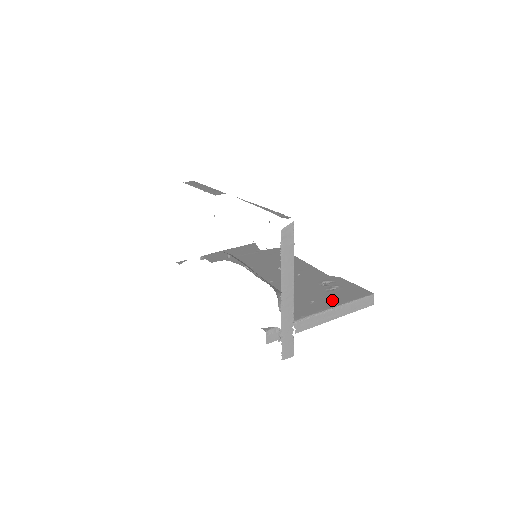
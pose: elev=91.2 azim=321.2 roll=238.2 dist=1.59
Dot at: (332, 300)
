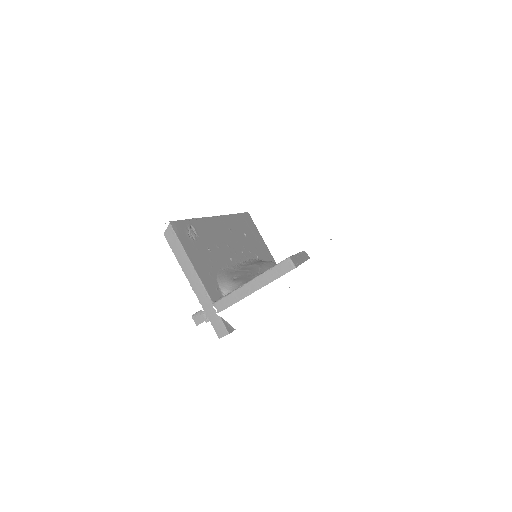
Dot at: occluded
